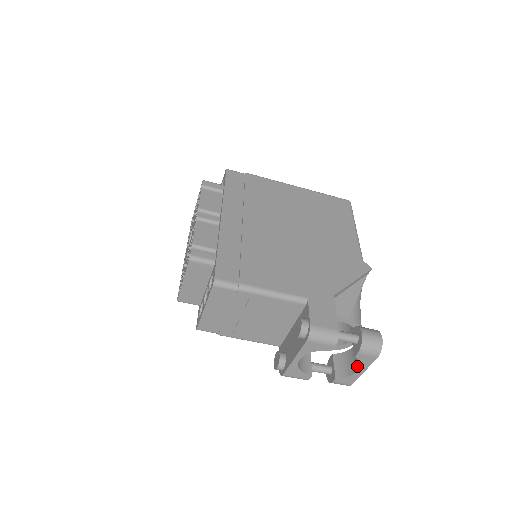
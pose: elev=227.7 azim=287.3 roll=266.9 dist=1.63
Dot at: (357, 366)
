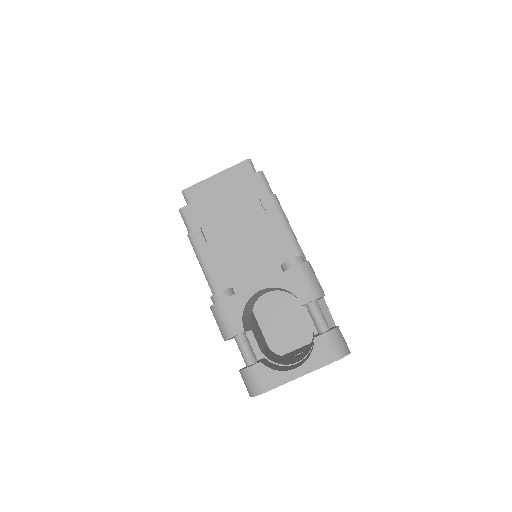
Dot at: (296, 366)
